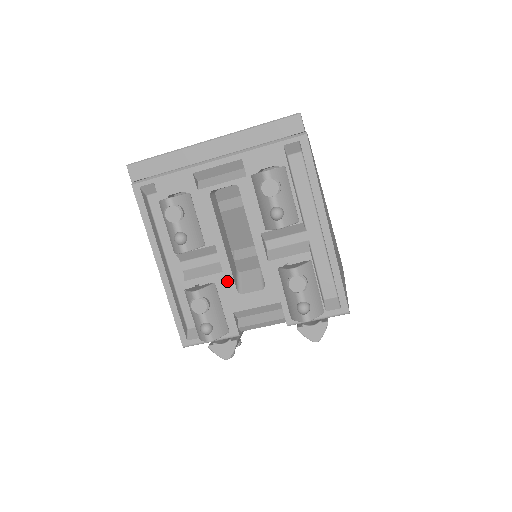
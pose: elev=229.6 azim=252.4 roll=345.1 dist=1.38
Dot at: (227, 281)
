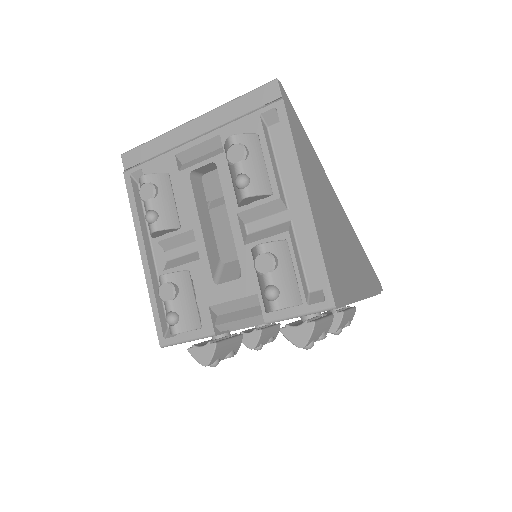
Dot at: (204, 269)
